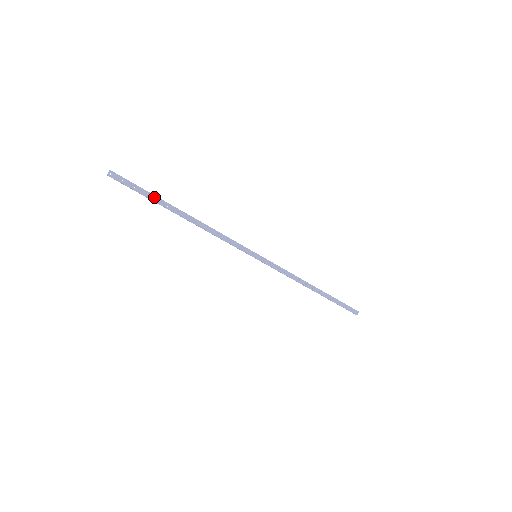
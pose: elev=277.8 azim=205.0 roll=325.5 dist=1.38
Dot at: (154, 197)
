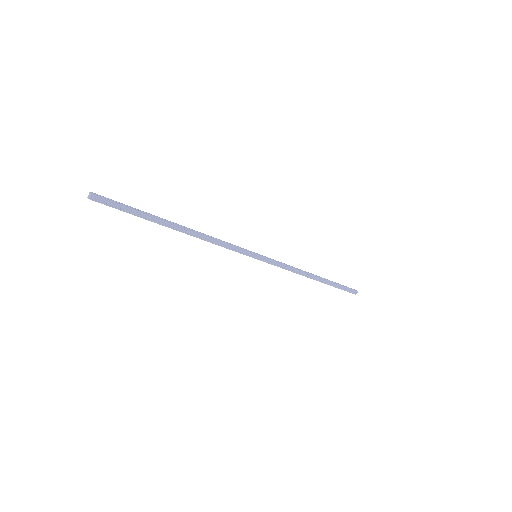
Dot at: (143, 214)
